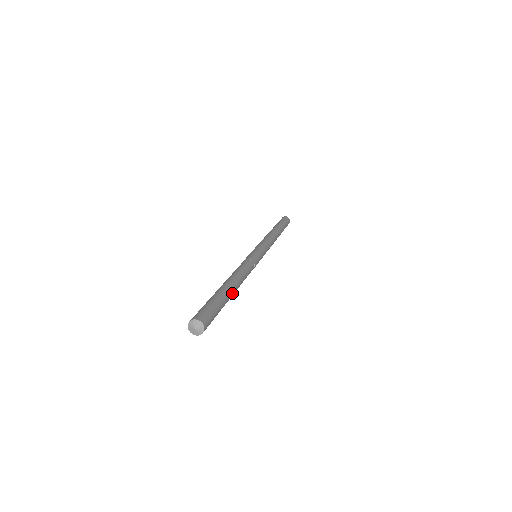
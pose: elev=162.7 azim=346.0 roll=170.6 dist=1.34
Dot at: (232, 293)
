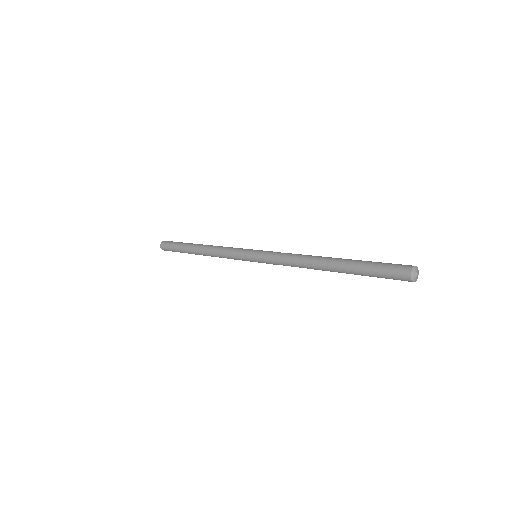
Dot at: occluded
